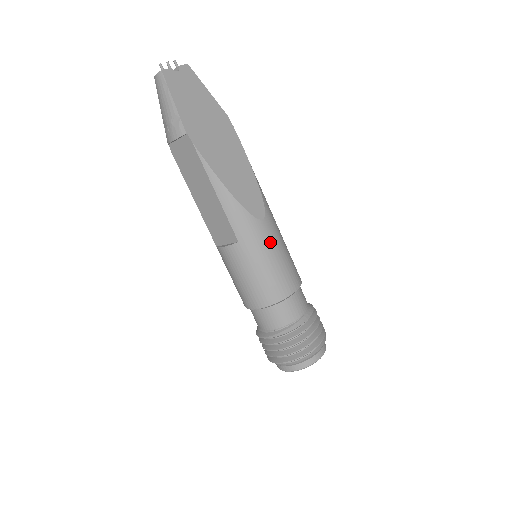
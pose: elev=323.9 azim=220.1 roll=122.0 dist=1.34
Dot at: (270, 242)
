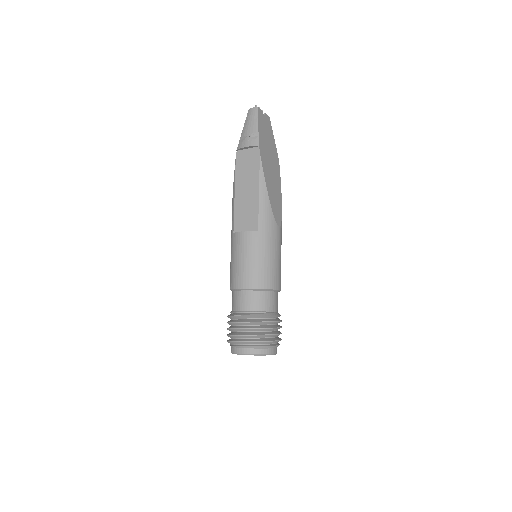
Dot at: (277, 244)
